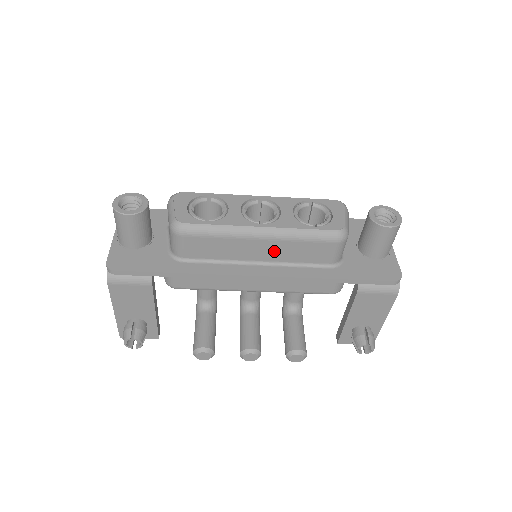
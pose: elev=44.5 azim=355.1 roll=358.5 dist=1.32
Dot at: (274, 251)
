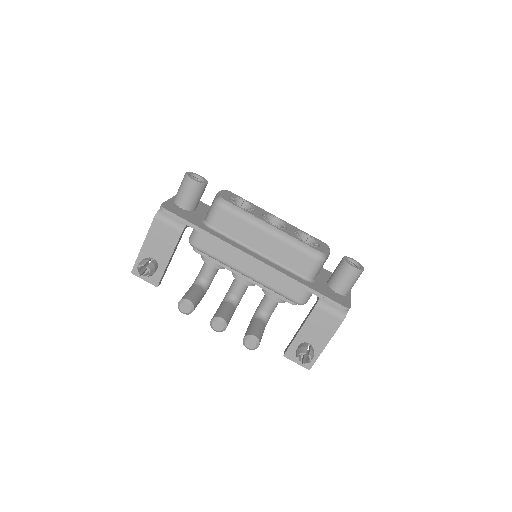
Dot at: (272, 248)
